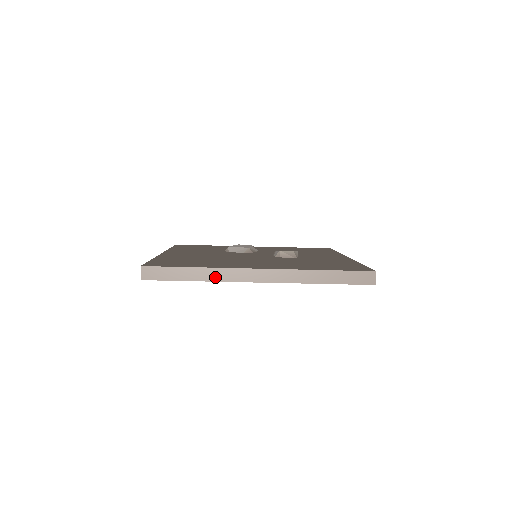
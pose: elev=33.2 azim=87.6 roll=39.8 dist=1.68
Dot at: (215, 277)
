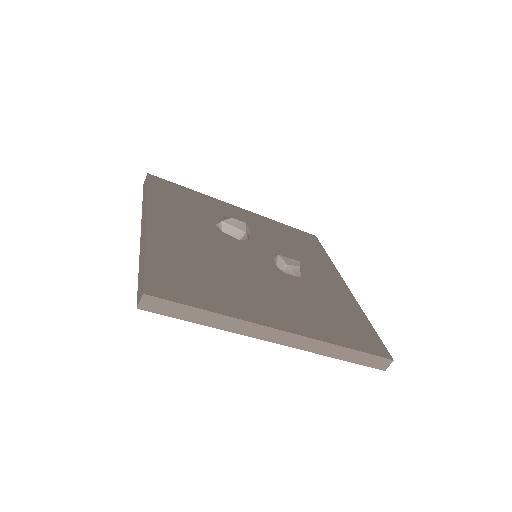
Dot at: (230, 327)
